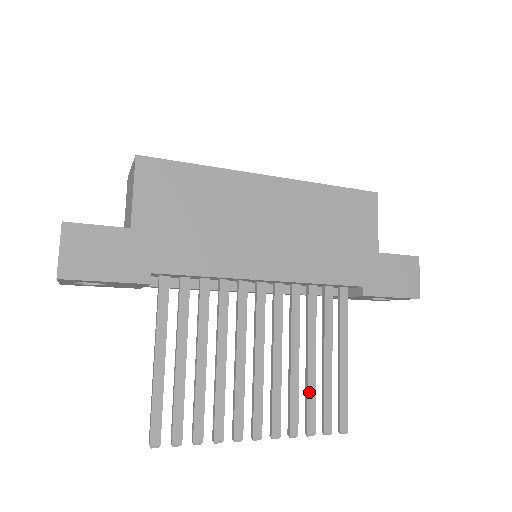
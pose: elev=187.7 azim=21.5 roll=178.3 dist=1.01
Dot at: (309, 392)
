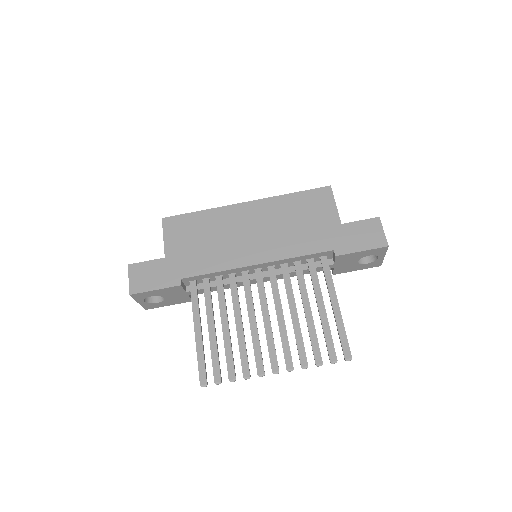
Dot at: (311, 334)
